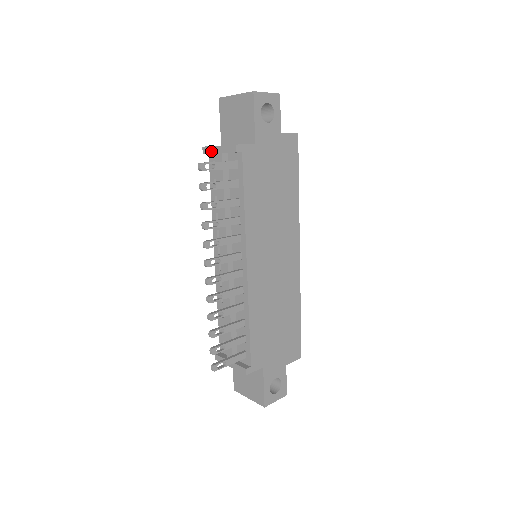
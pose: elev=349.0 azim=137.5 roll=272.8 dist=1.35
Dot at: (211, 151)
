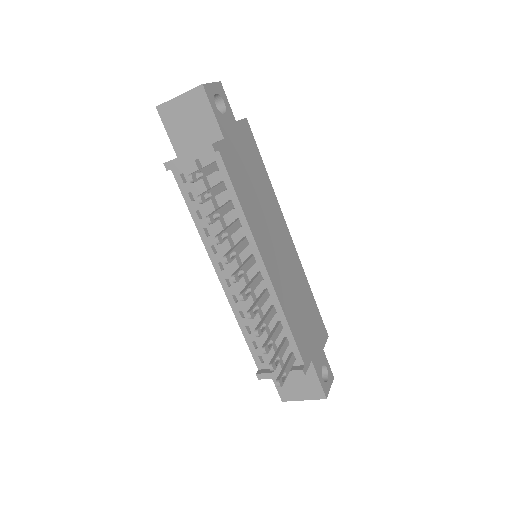
Dot at: (178, 163)
